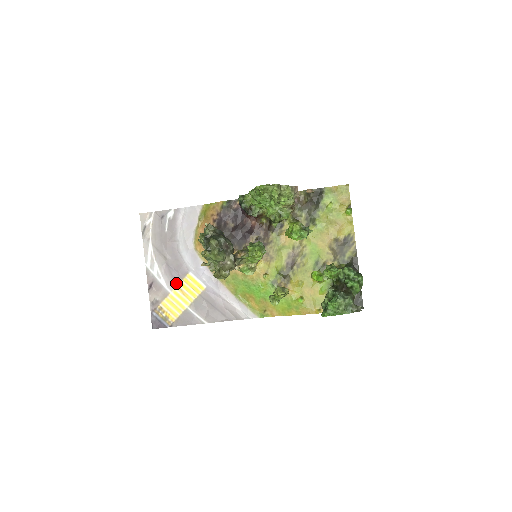
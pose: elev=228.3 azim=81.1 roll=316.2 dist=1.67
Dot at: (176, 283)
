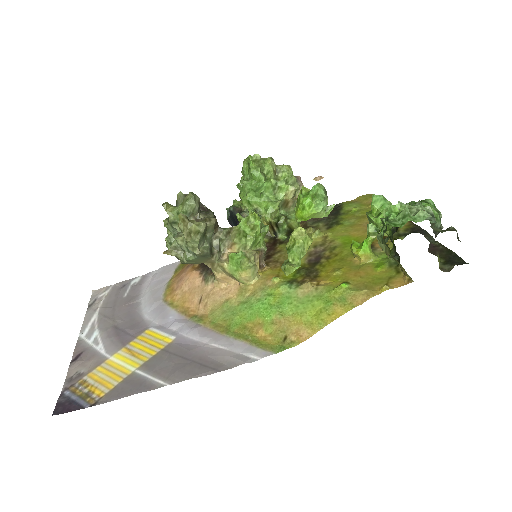
Dot at: (123, 344)
